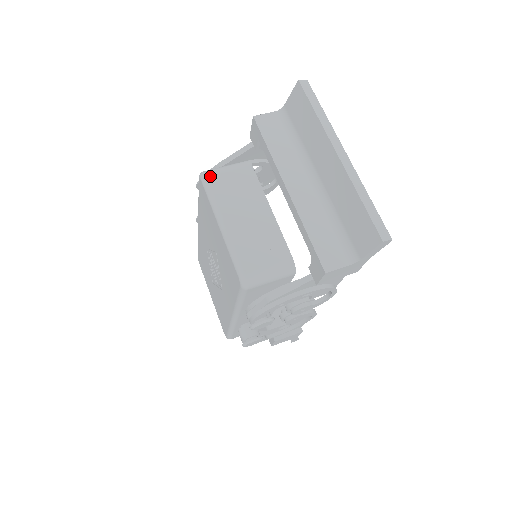
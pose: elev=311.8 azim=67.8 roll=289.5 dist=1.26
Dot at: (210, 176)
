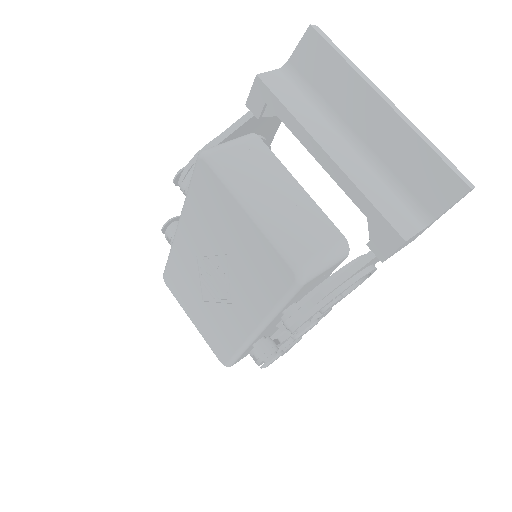
Dot at: (216, 153)
